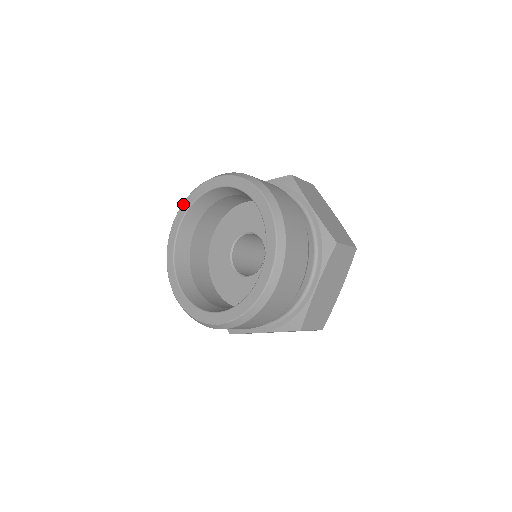
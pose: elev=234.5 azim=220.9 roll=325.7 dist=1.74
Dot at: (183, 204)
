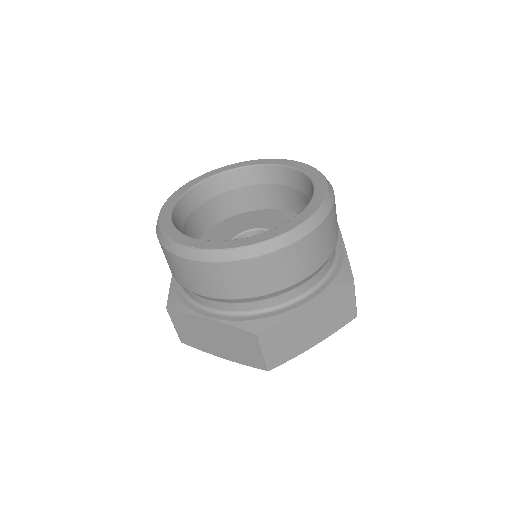
Dot at: (231, 164)
